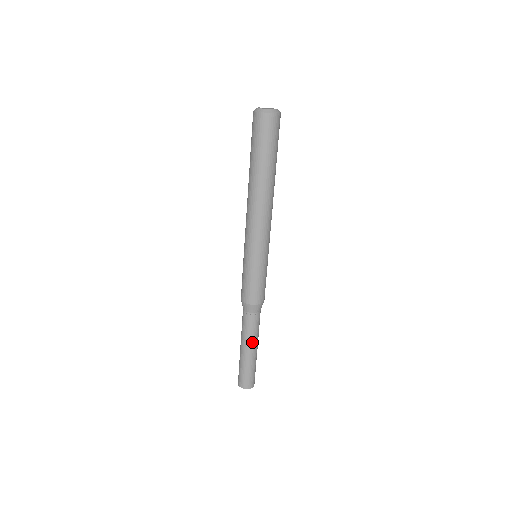
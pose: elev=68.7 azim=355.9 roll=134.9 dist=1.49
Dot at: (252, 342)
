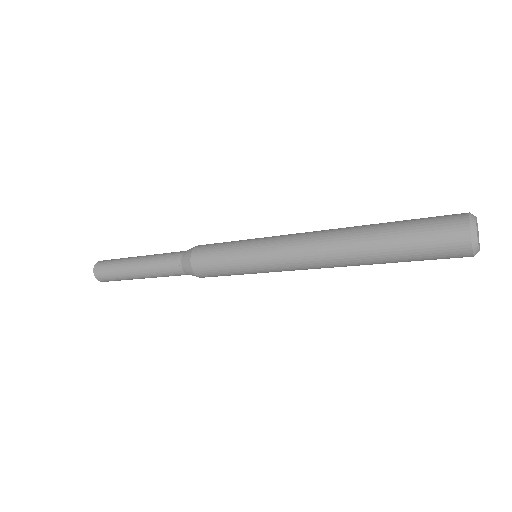
Dot at: (150, 275)
